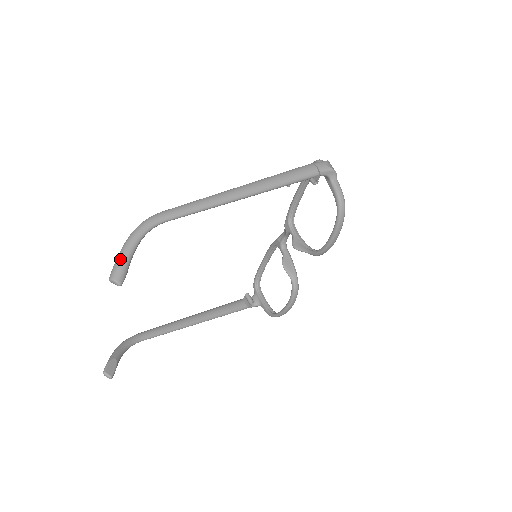
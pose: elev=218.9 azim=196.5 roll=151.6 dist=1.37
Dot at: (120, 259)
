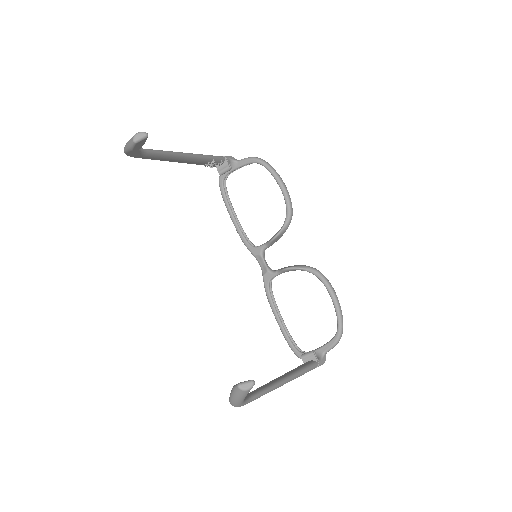
Dot at: occluded
